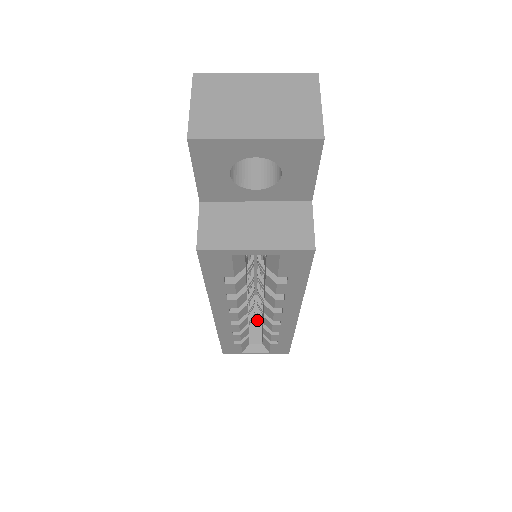
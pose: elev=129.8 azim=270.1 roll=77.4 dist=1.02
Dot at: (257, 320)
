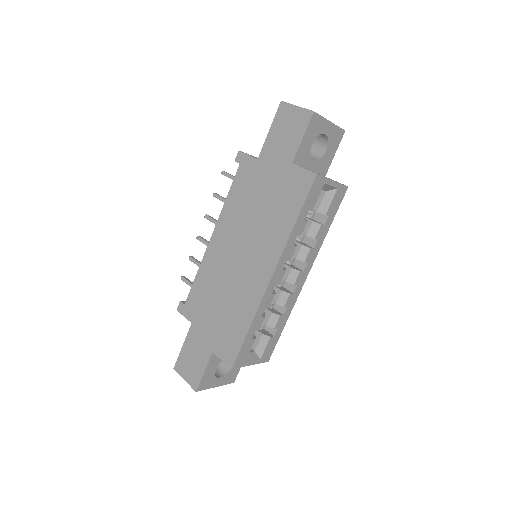
Dot at: occluded
